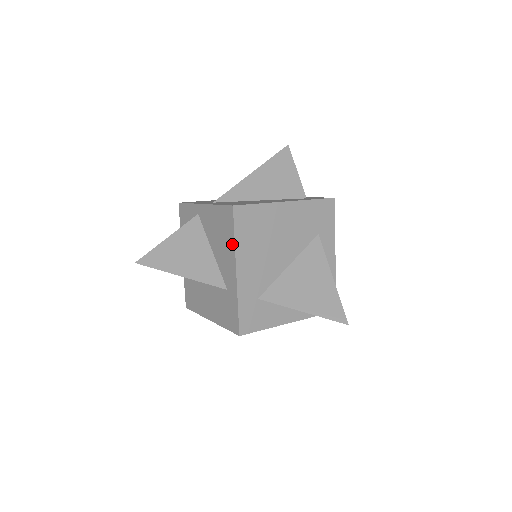
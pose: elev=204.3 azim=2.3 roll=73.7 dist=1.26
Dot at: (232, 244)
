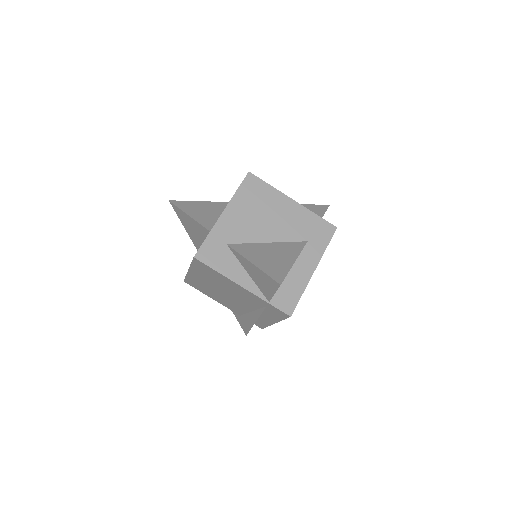
Dot at: (233, 196)
